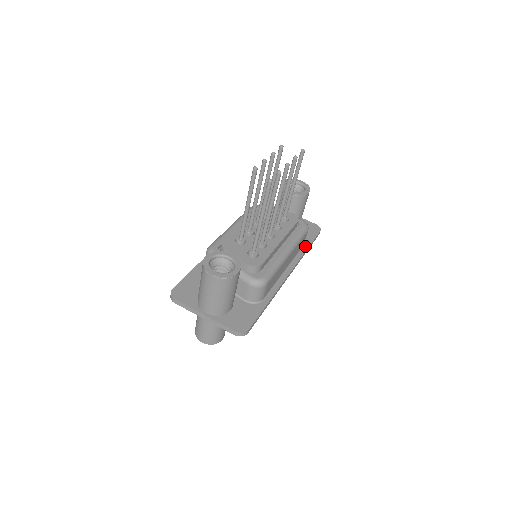
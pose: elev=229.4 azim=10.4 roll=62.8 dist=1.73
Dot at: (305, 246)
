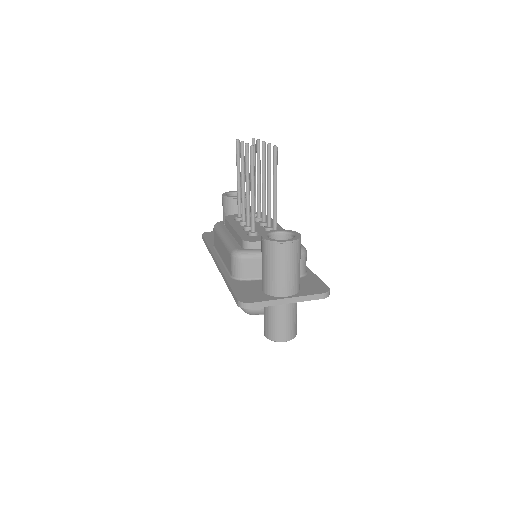
Dot at: occluded
